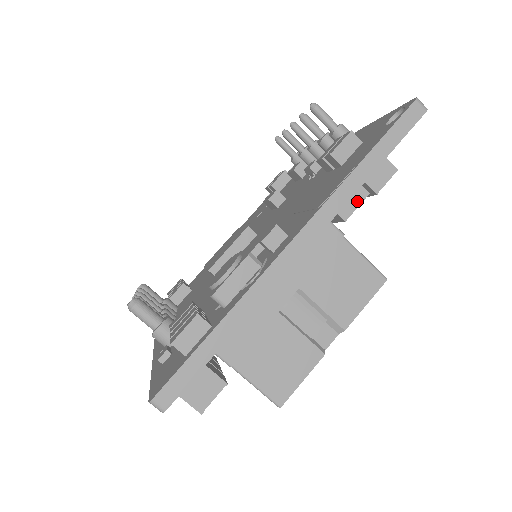
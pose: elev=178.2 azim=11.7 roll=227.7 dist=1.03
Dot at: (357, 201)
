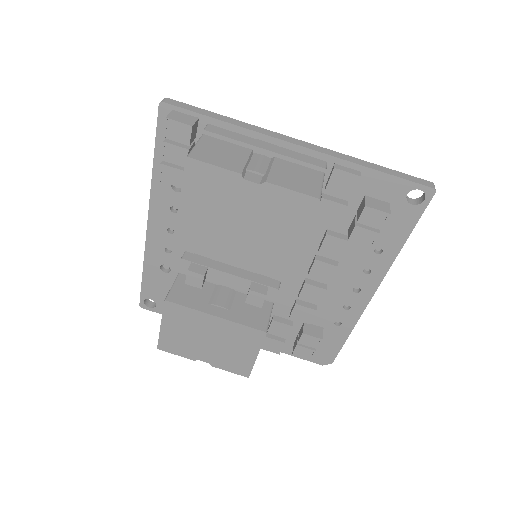
Dot at: (351, 171)
